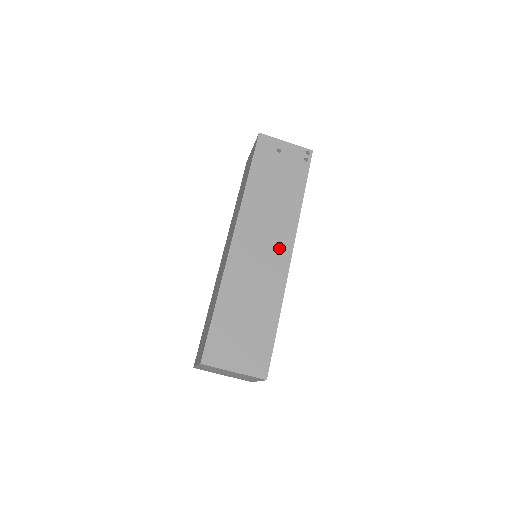
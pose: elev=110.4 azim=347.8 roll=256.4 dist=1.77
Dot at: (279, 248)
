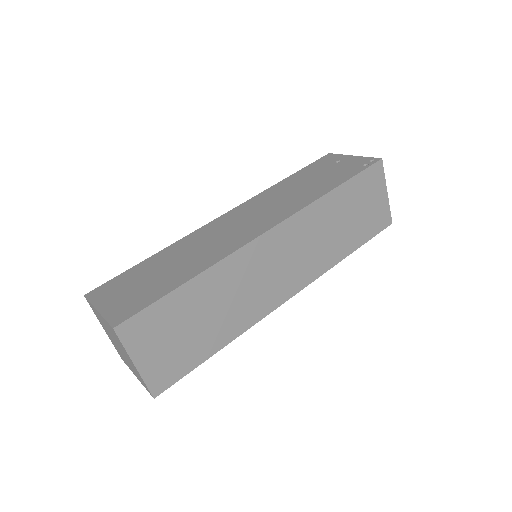
Dot at: (260, 224)
